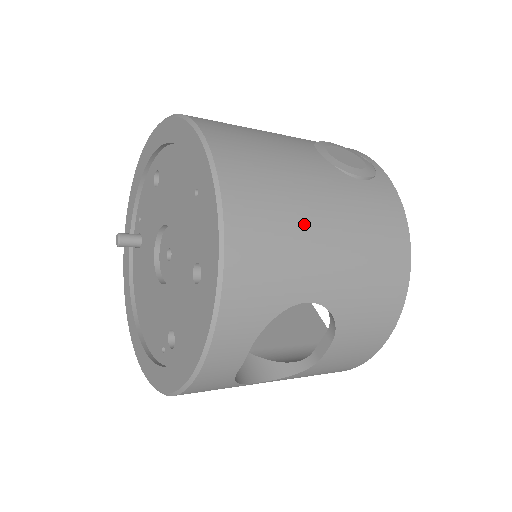
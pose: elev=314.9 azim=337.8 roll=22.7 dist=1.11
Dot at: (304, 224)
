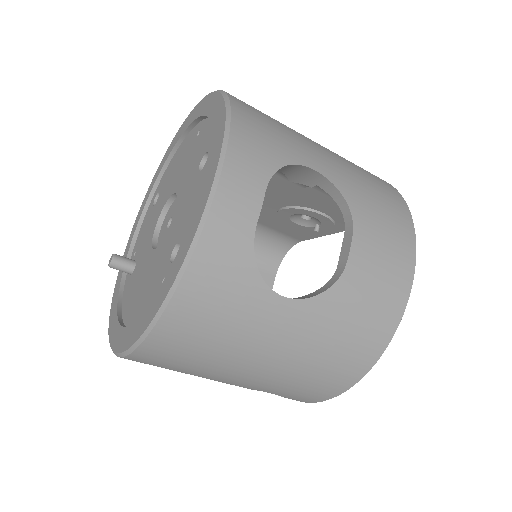
Dot at: (294, 131)
